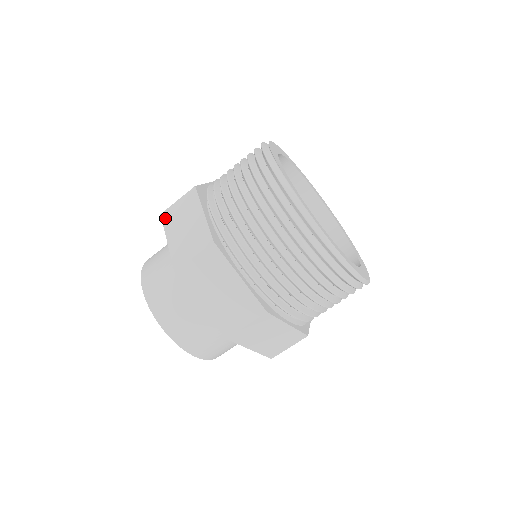
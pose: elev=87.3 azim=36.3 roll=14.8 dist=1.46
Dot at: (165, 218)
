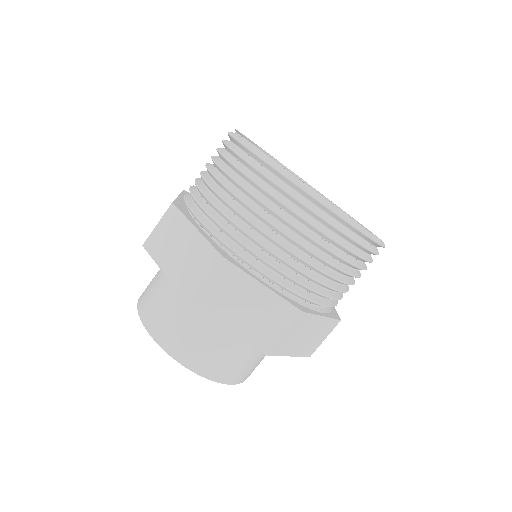
Dot at: (150, 248)
